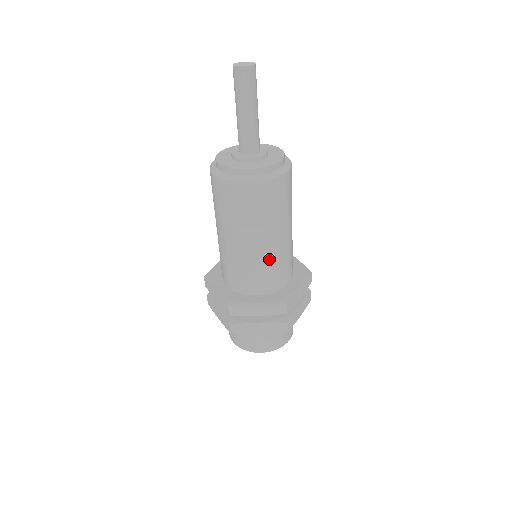
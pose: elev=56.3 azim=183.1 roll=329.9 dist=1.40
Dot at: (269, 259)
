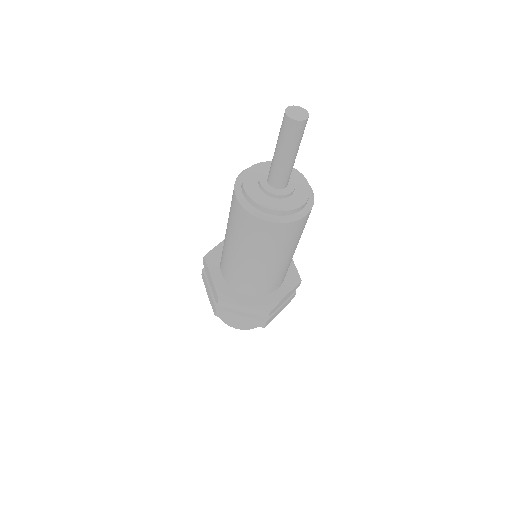
Dot at: (266, 275)
